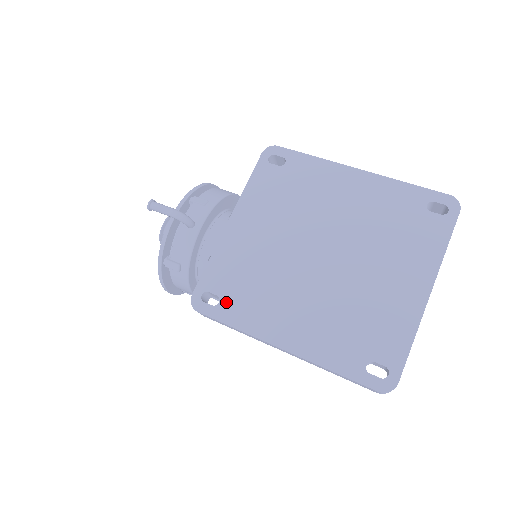
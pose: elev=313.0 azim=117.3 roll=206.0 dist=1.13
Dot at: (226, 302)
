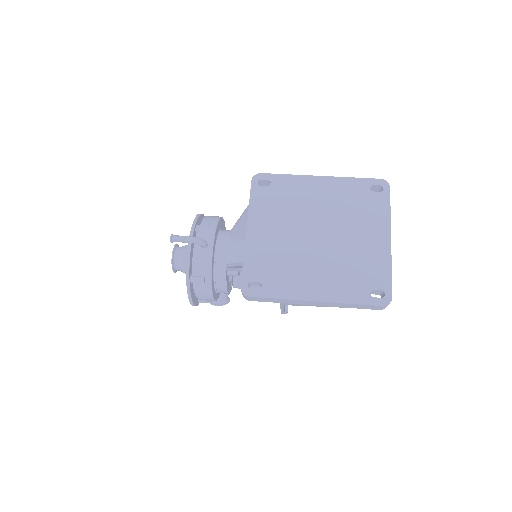
Dot at: (267, 284)
